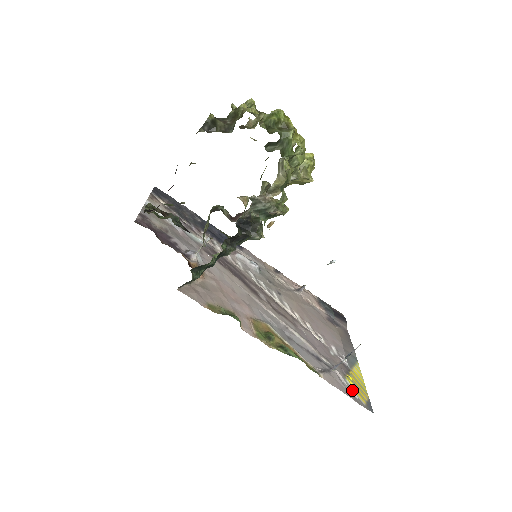
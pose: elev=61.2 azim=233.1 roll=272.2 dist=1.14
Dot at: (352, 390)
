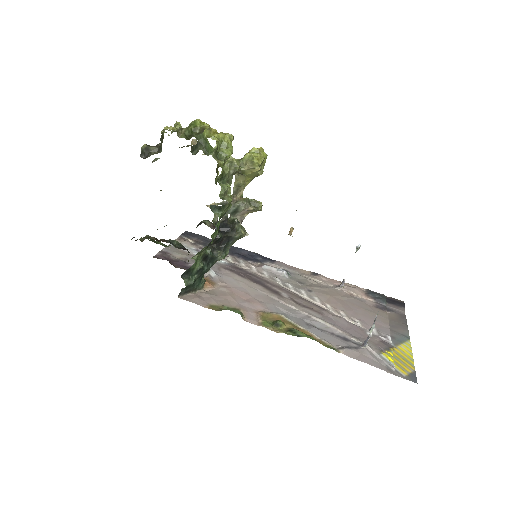
Dot at: (388, 364)
